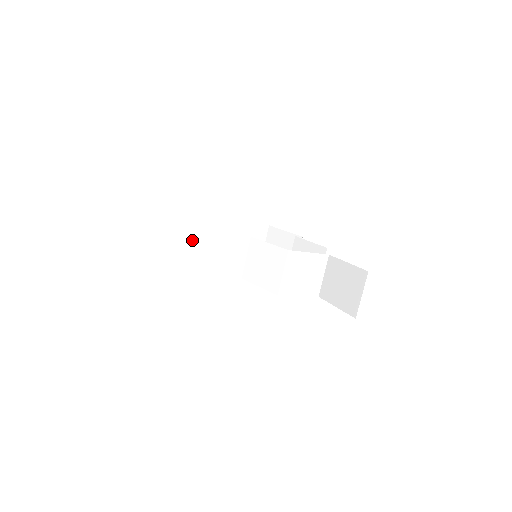
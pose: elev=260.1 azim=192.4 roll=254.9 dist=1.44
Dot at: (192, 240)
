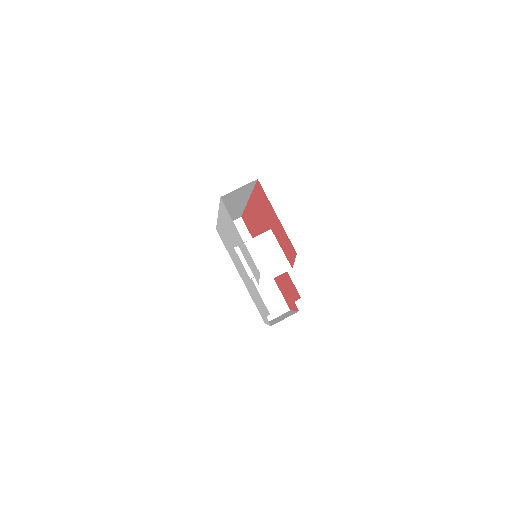
Dot at: (239, 255)
